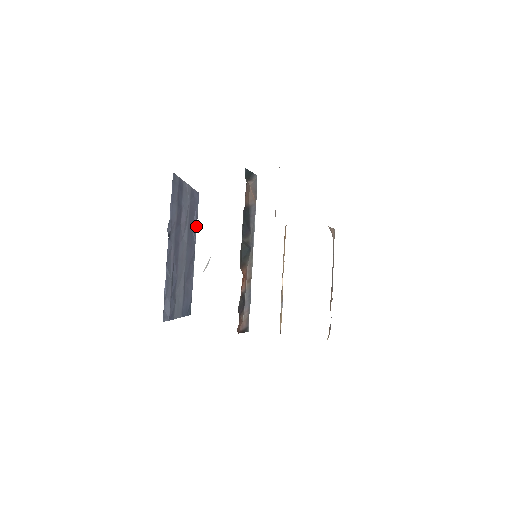
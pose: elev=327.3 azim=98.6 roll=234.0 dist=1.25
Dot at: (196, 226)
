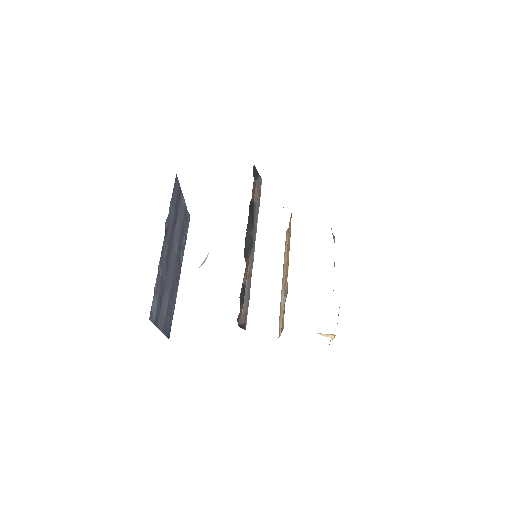
Dot at: (184, 248)
